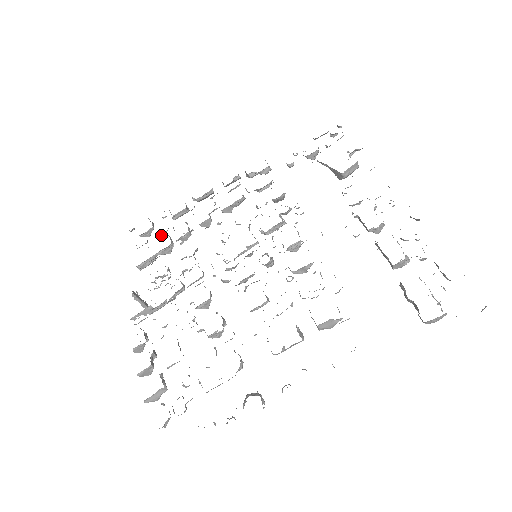
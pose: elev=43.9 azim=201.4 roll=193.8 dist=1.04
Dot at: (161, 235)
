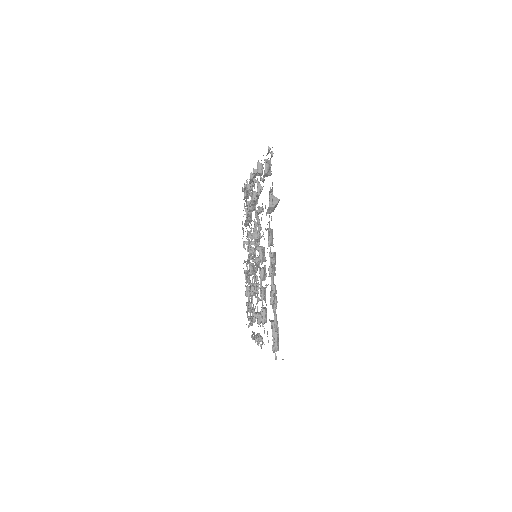
Dot at: (246, 206)
